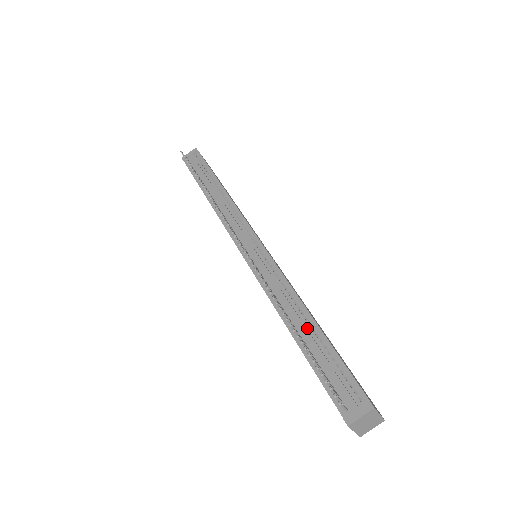
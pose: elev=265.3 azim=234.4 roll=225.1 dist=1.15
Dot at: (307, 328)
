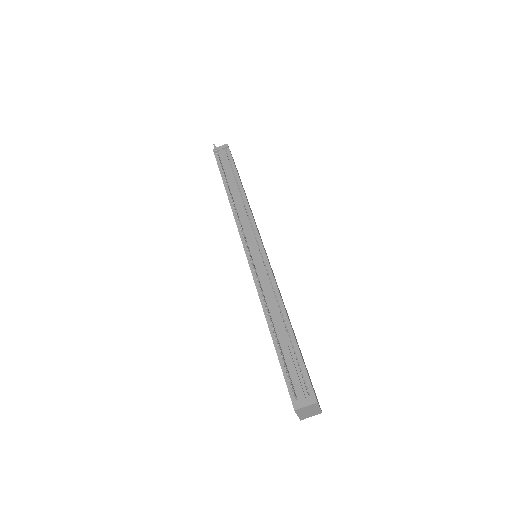
Dot at: (283, 328)
